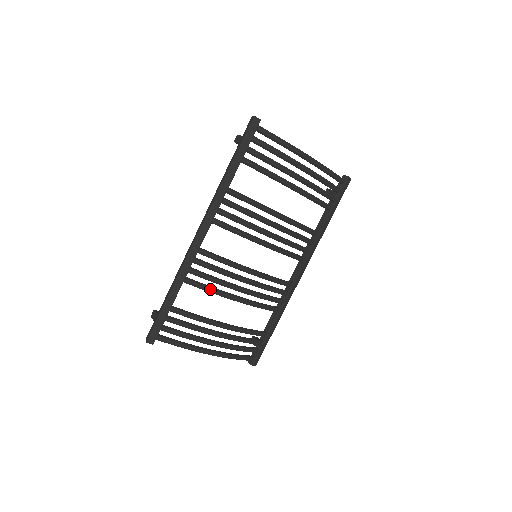
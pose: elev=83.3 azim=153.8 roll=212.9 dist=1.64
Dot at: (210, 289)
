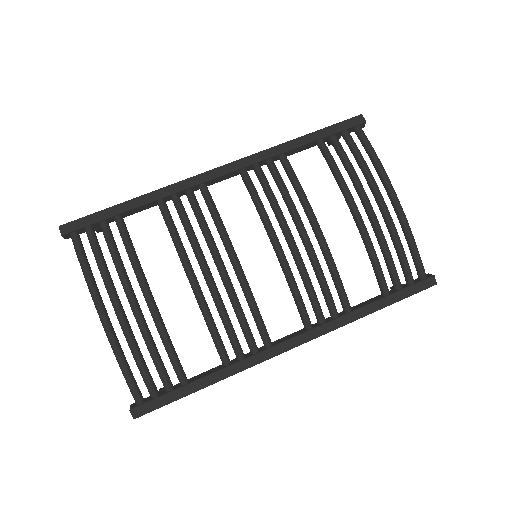
Dot at: (175, 233)
